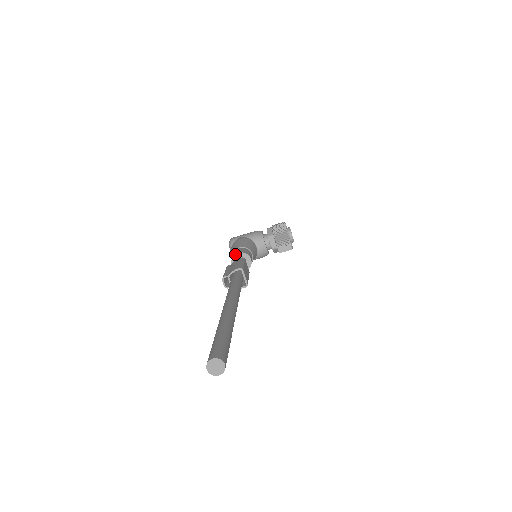
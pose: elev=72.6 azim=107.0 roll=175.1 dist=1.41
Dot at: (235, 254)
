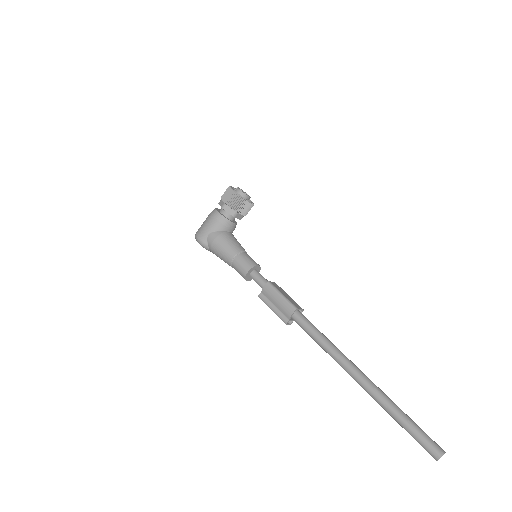
Dot at: (246, 275)
